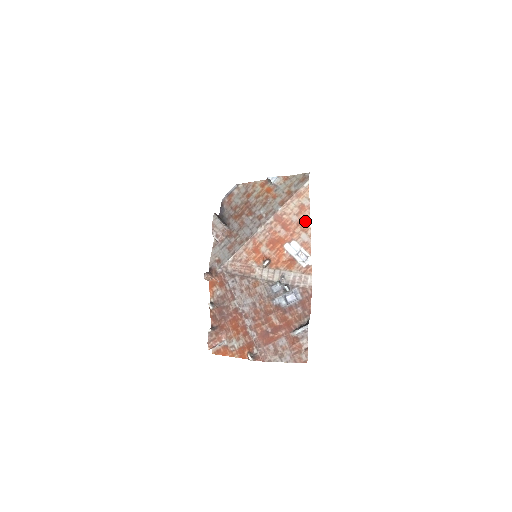
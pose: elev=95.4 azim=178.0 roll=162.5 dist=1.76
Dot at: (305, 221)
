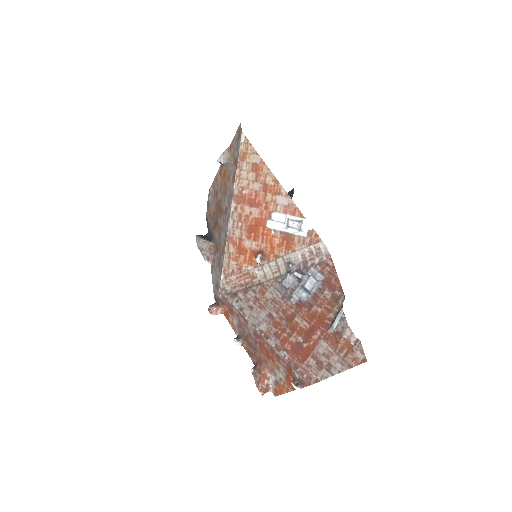
Dot at: (270, 181)
